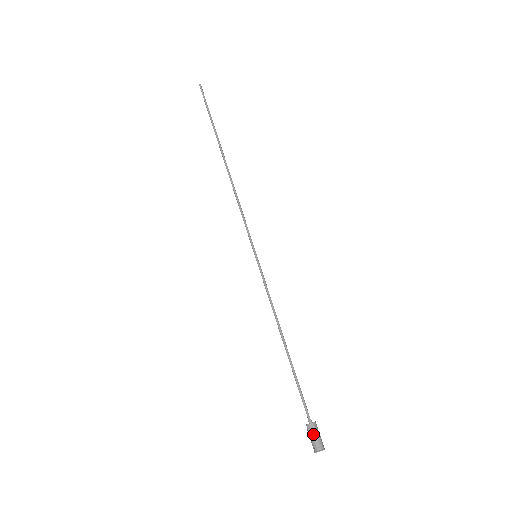
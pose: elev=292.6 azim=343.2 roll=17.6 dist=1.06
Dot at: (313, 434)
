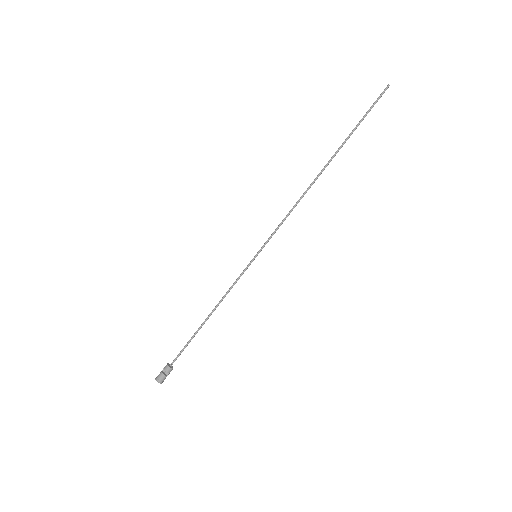
Dot at: (165, 371)
